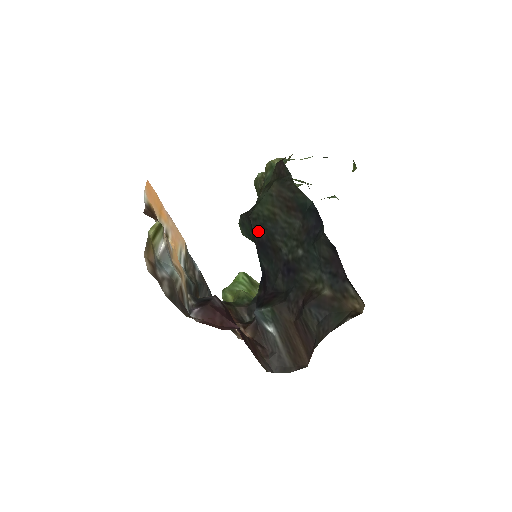
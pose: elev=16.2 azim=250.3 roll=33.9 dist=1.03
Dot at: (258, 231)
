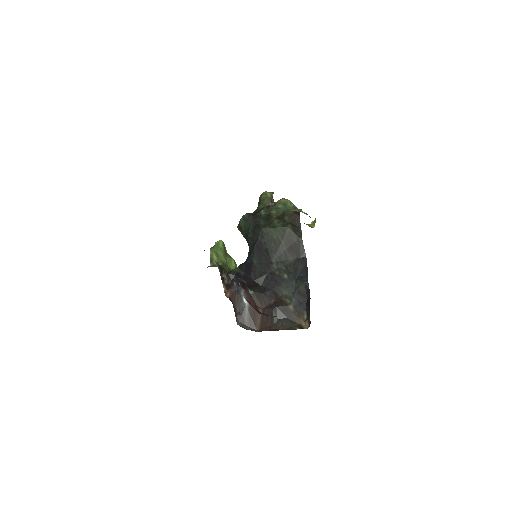
Dot at: (262, 241)
